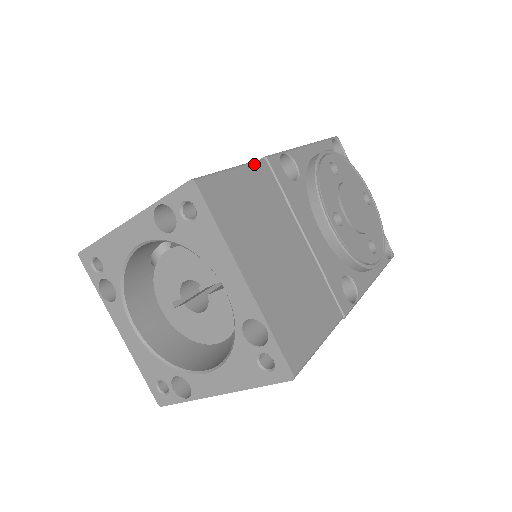
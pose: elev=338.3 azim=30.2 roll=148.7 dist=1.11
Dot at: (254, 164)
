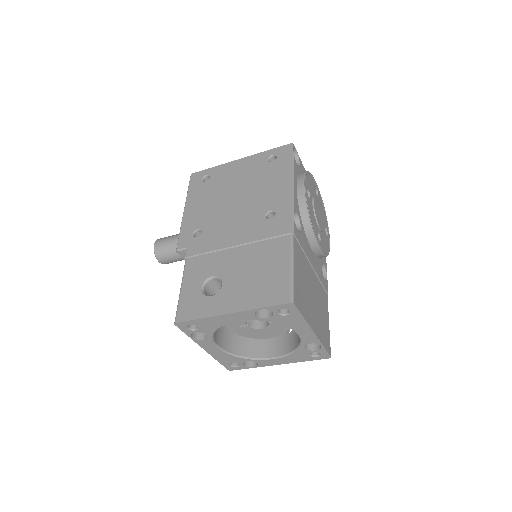
Dot at: (294, 248)
